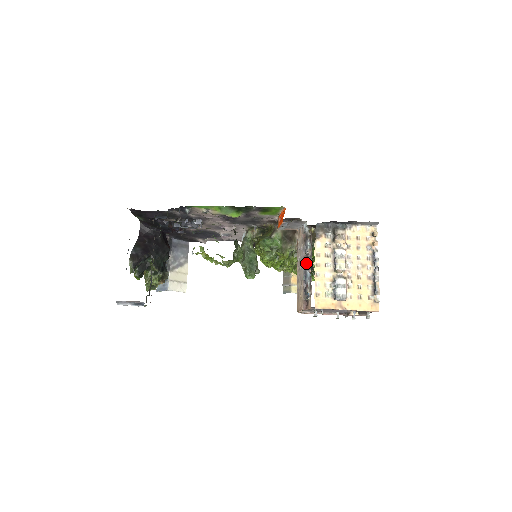
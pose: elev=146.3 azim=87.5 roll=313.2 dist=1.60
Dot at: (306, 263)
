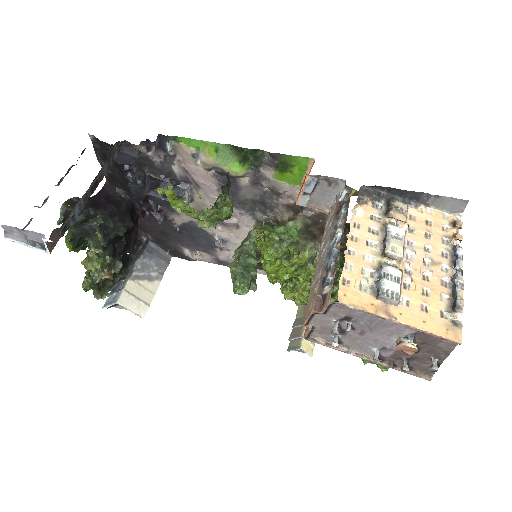
Dot at: (333, 238)
